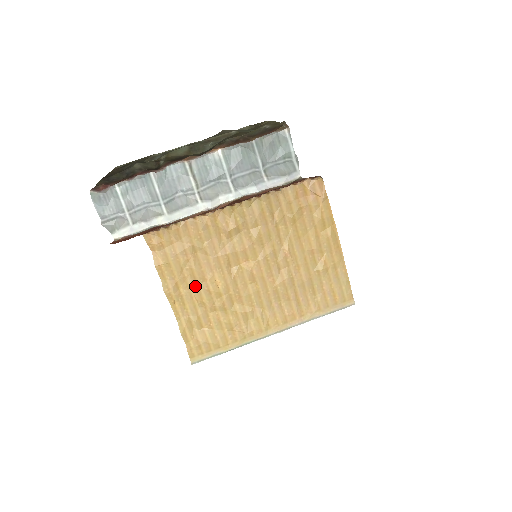
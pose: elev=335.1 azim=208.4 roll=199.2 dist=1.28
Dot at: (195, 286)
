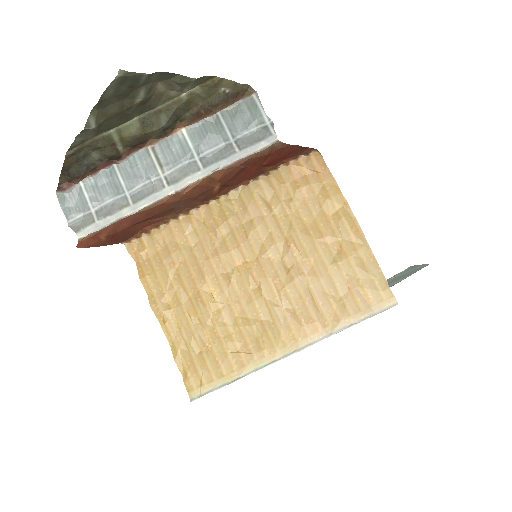
Dot at: (186, 299)
